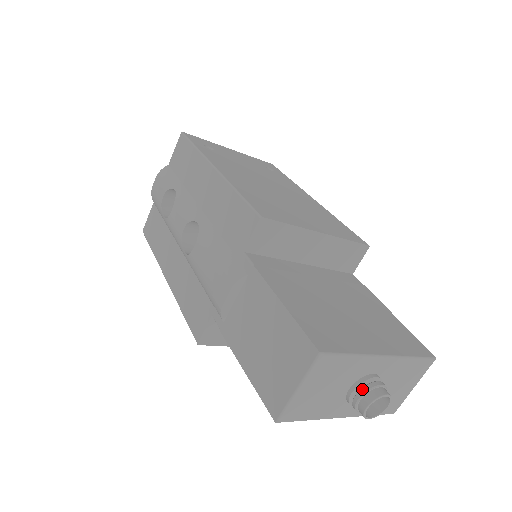
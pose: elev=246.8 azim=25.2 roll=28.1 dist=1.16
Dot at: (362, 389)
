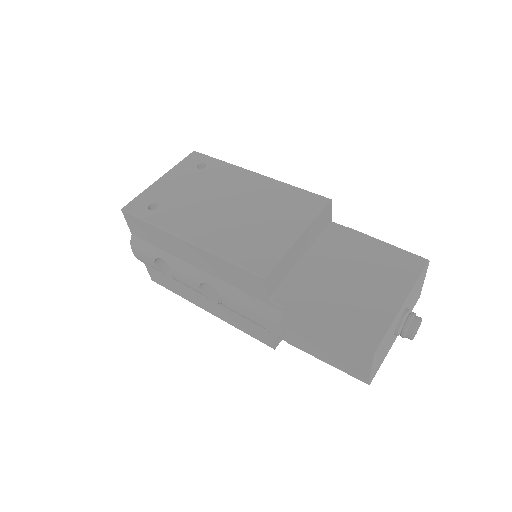
Dot at: (403, 330)
